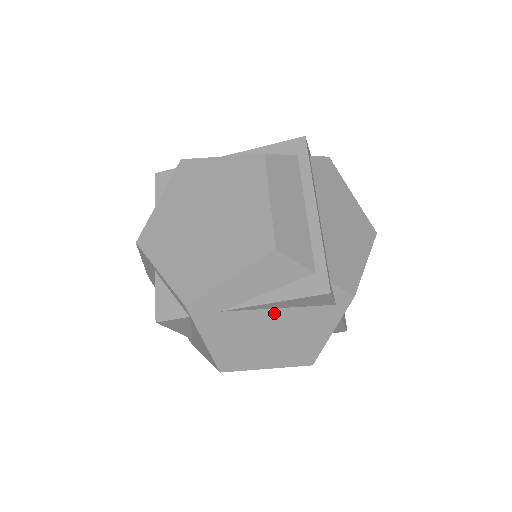
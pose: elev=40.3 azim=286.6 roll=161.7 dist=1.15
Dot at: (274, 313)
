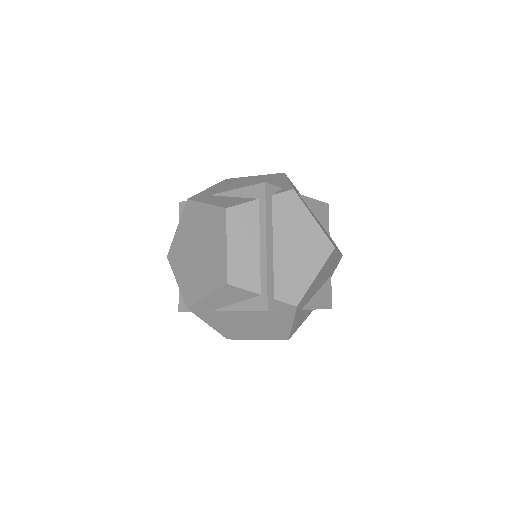
Dot at: (245, 313)
